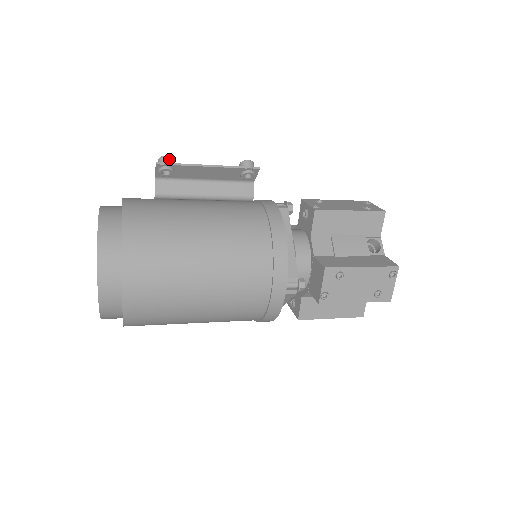
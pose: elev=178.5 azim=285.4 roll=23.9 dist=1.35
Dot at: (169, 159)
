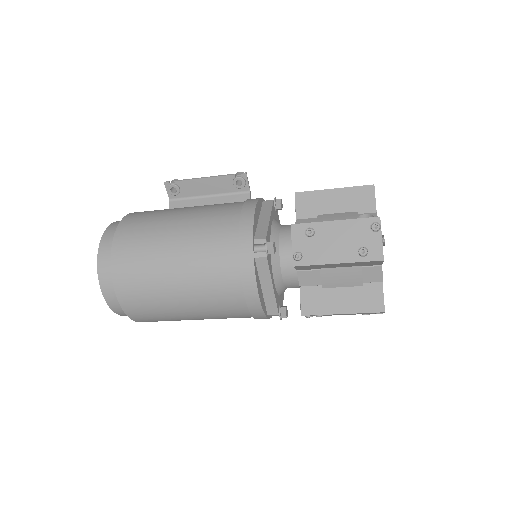
Dot at: occluded
